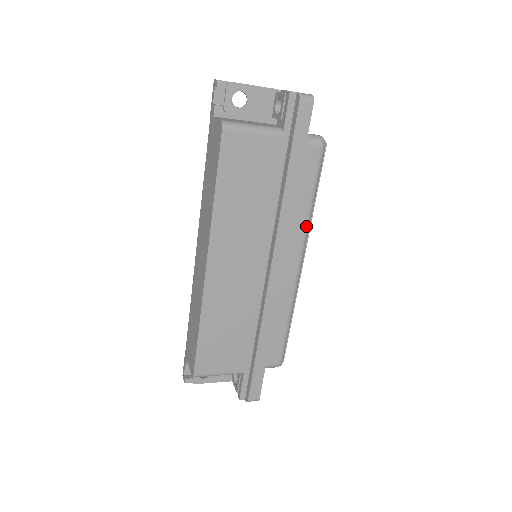
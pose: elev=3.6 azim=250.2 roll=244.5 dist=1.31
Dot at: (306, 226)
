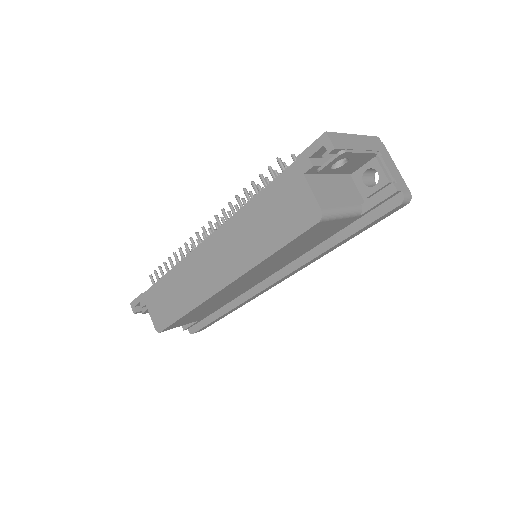
Dot at: occluded
